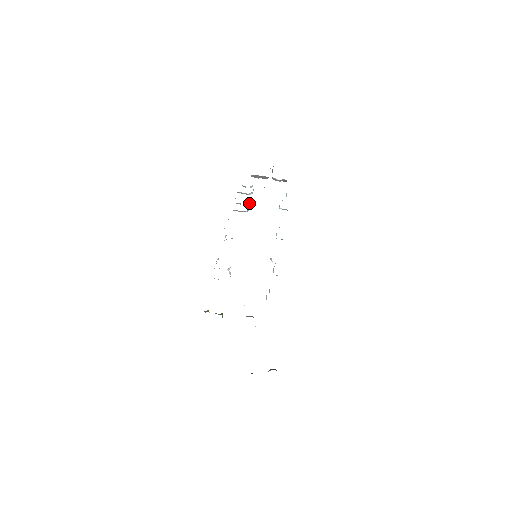
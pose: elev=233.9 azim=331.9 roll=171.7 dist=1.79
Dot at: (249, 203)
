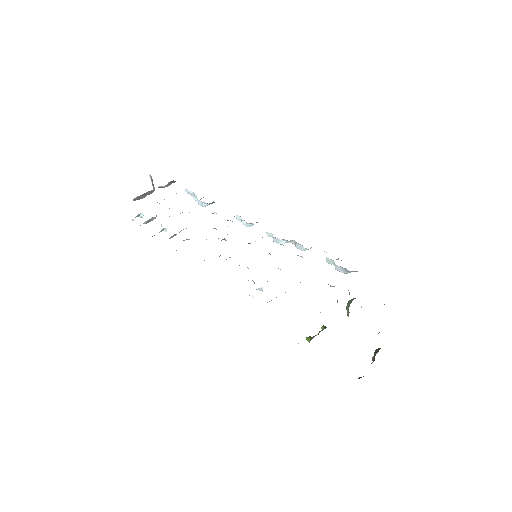
Dot at: occluded
